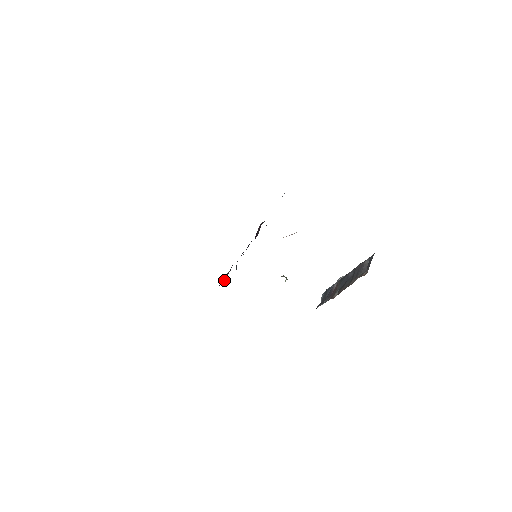
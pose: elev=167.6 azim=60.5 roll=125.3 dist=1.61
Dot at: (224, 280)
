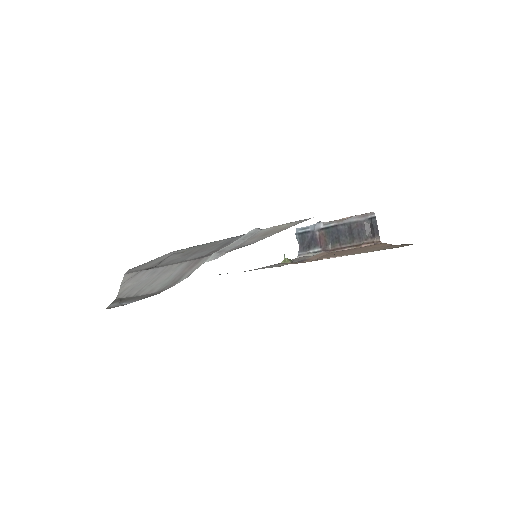
Dot at: occluded
